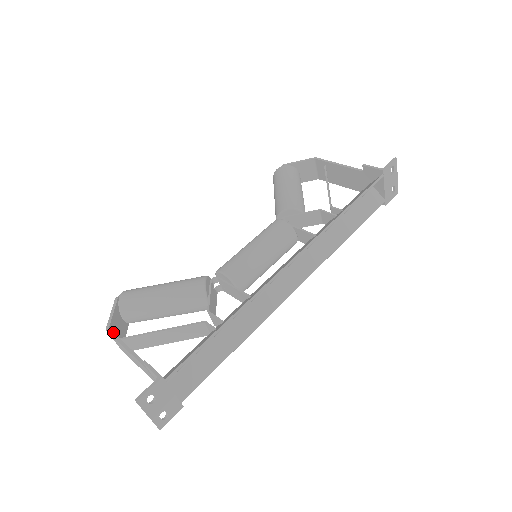
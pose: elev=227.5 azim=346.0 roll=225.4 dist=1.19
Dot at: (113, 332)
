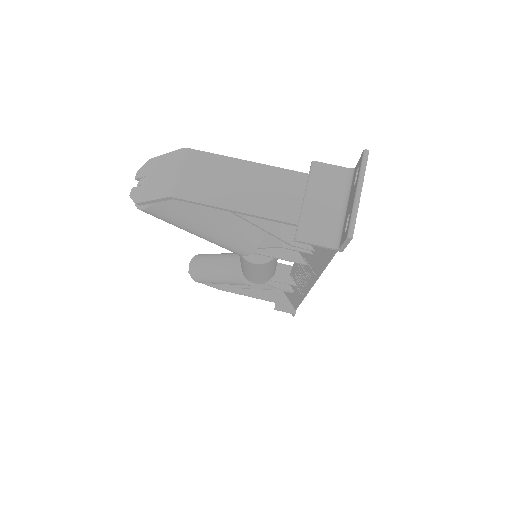
Dot at: (181, 164)
